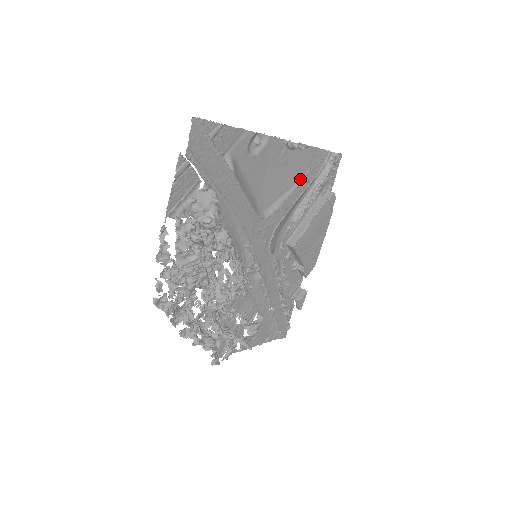
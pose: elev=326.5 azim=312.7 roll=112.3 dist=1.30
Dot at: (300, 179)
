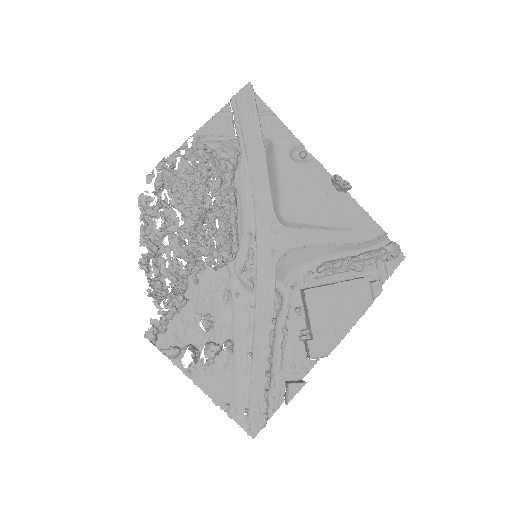
Dot at: (339, 228)
